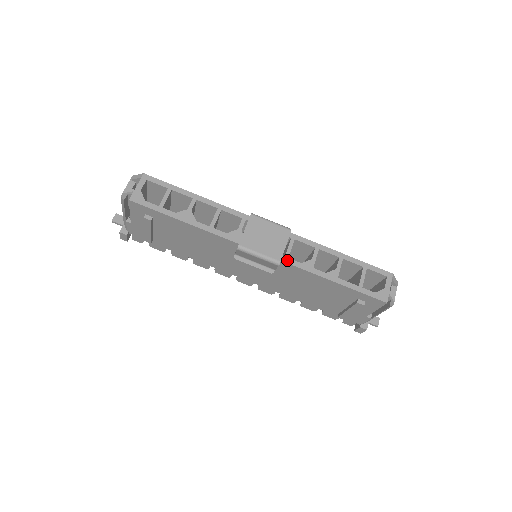
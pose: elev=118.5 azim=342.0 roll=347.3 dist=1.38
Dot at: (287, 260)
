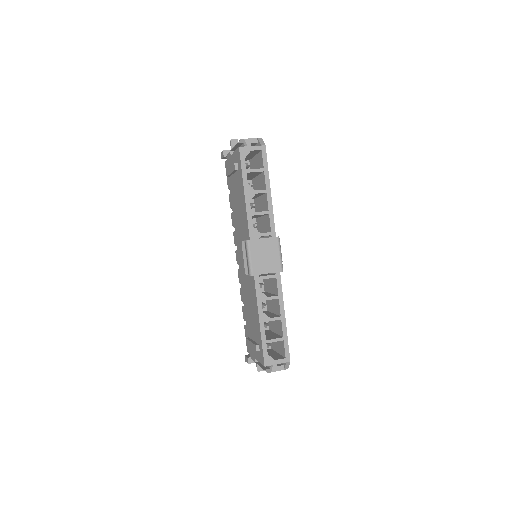
Dot at: (257, 279)
